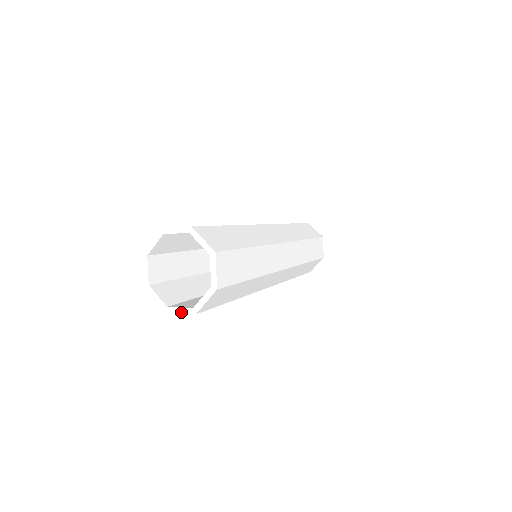
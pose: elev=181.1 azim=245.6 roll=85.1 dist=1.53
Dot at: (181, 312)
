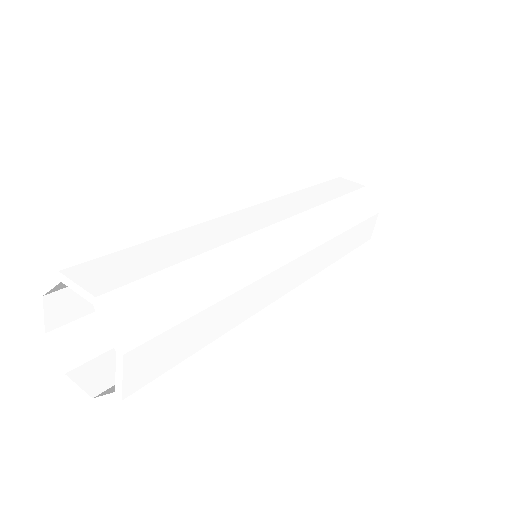
Dot at: (79, 392)
